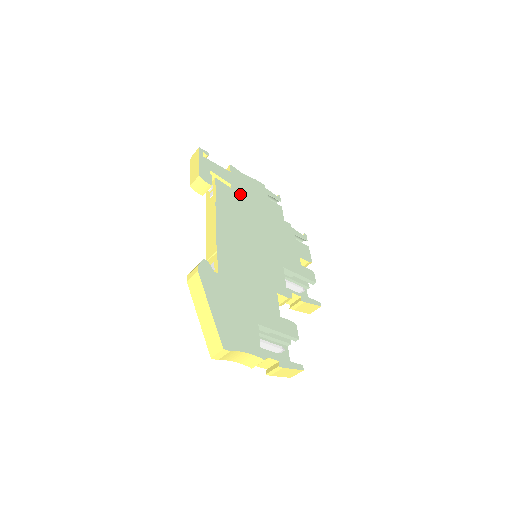
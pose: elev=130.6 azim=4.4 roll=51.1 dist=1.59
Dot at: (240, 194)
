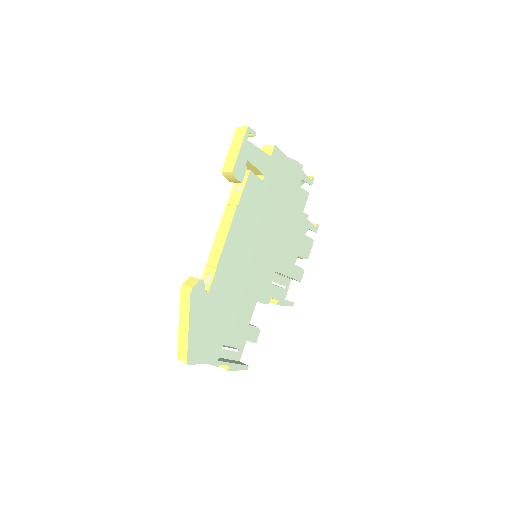
Dot at: (269, 187)
